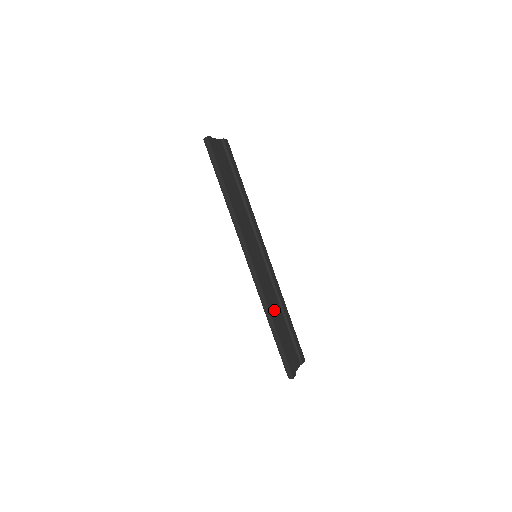
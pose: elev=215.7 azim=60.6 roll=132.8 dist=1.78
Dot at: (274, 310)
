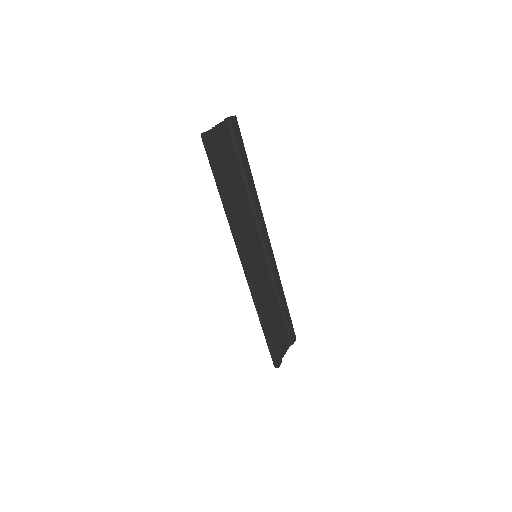
Dot at: (269, 308)
